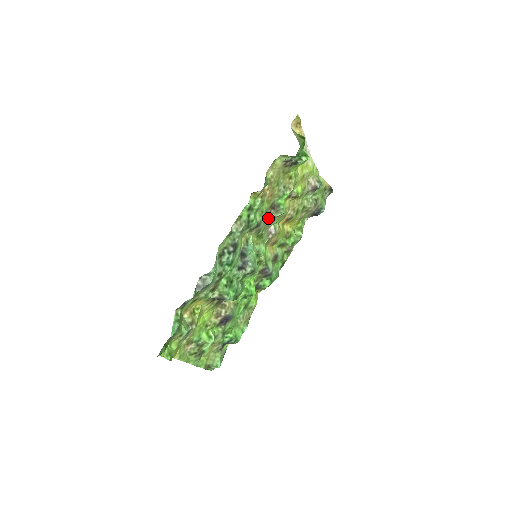
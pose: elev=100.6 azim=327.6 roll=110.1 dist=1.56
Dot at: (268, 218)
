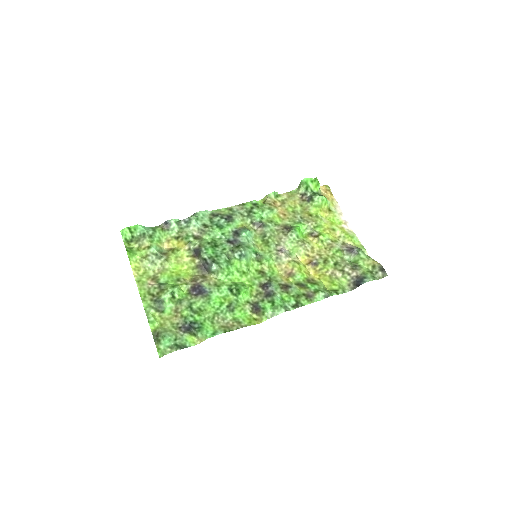
Dot at: (278, 232)
